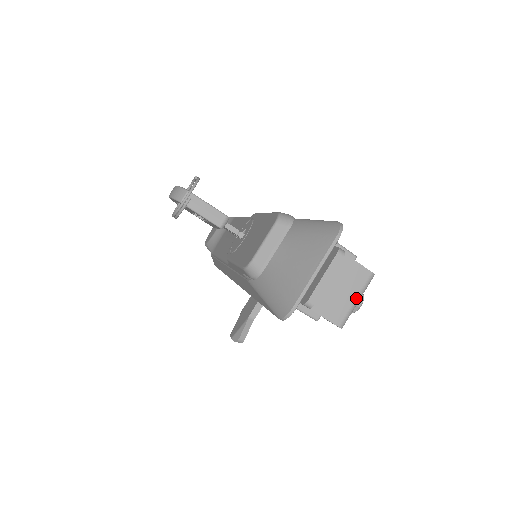
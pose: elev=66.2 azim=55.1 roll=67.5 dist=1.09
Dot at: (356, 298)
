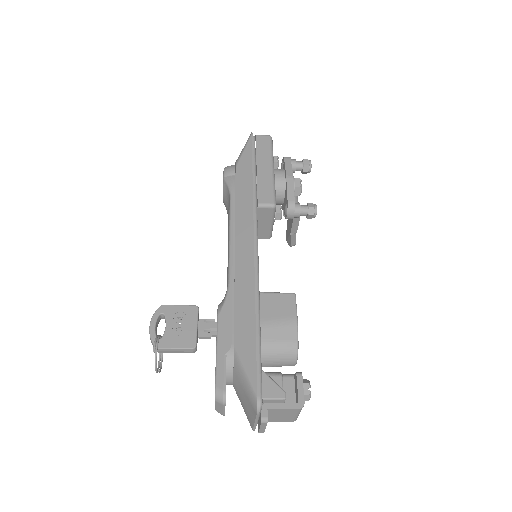
Dot at: (296, 415)
